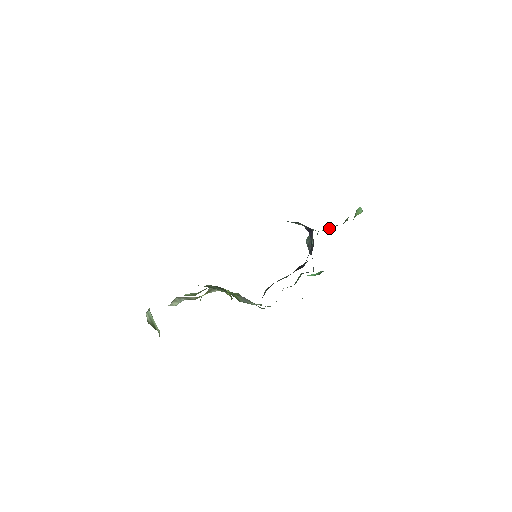
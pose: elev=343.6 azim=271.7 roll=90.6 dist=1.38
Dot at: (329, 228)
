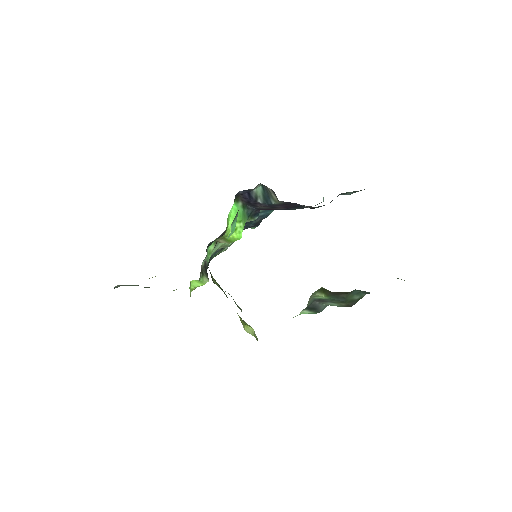
Dot at: occluded
